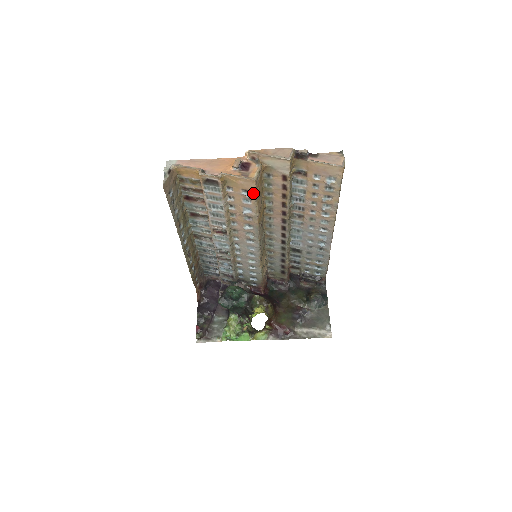
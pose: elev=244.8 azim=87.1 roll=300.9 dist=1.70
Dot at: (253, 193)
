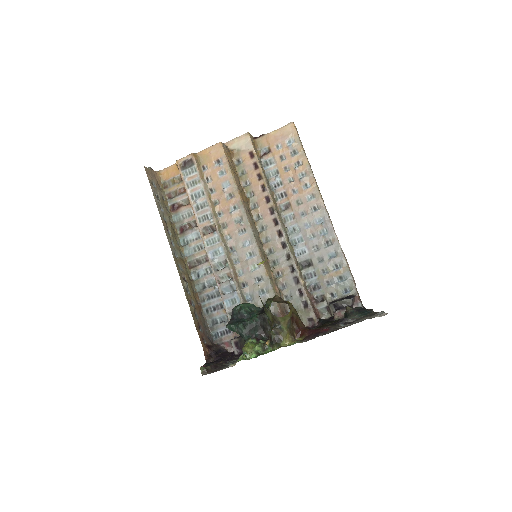
Dot at: (224, 159)
